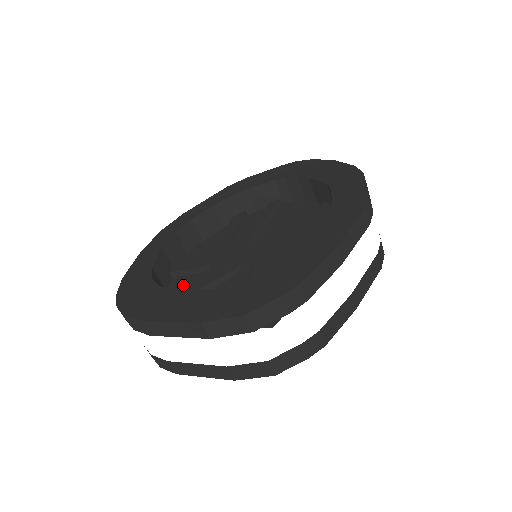
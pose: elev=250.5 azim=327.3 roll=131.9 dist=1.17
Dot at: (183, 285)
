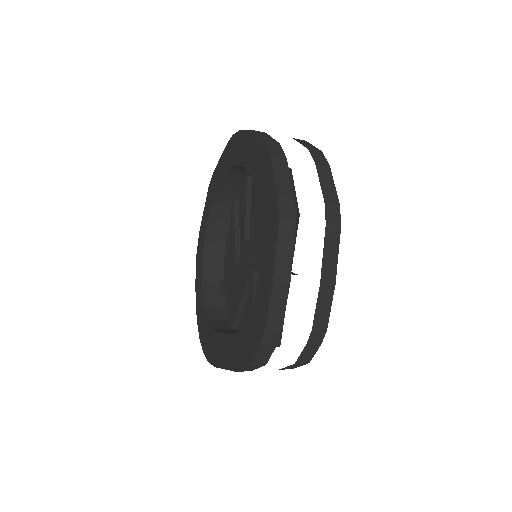
Dot at: (232, 300)
